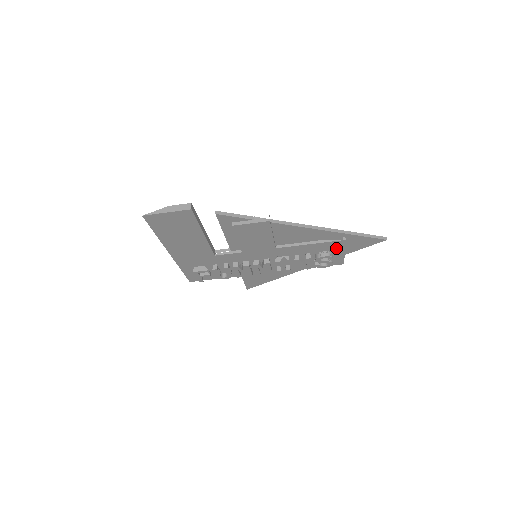
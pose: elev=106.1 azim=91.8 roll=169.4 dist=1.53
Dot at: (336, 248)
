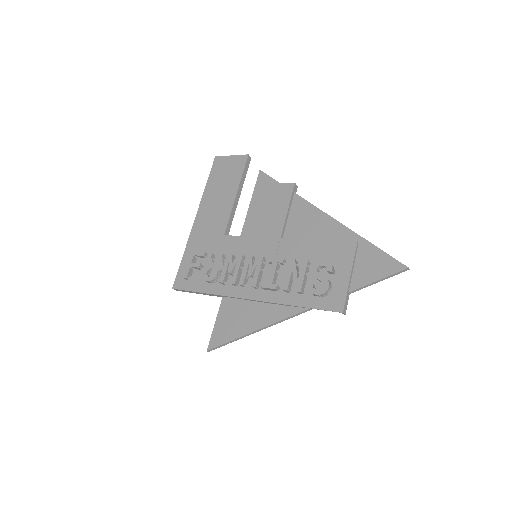
Dot at: (342, 261)
